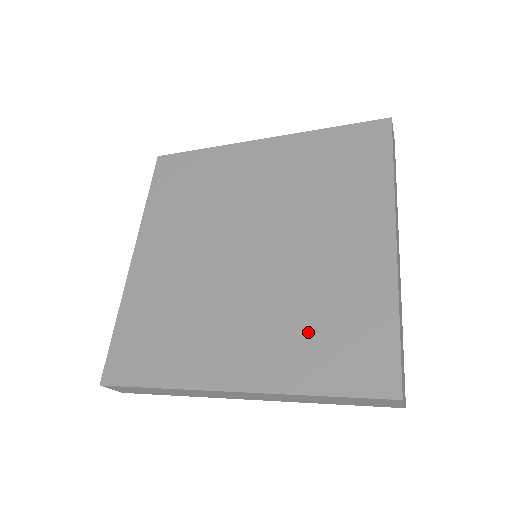
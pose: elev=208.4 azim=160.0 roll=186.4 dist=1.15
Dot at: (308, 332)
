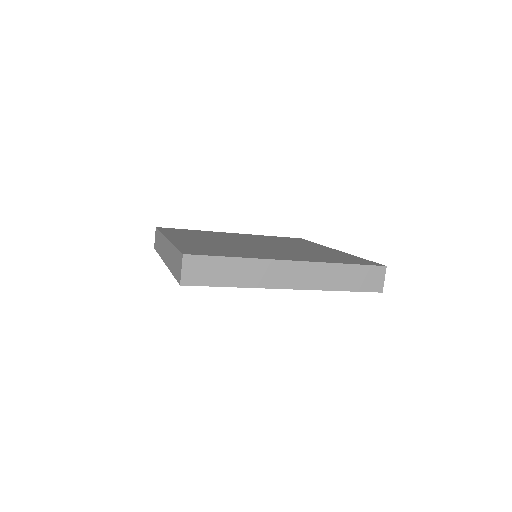
Dot at: (320, 256)
